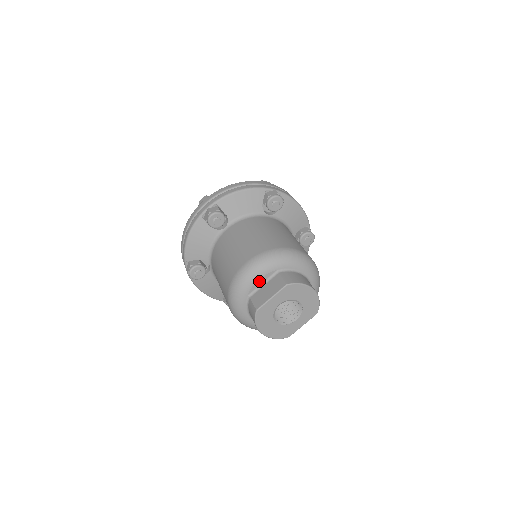
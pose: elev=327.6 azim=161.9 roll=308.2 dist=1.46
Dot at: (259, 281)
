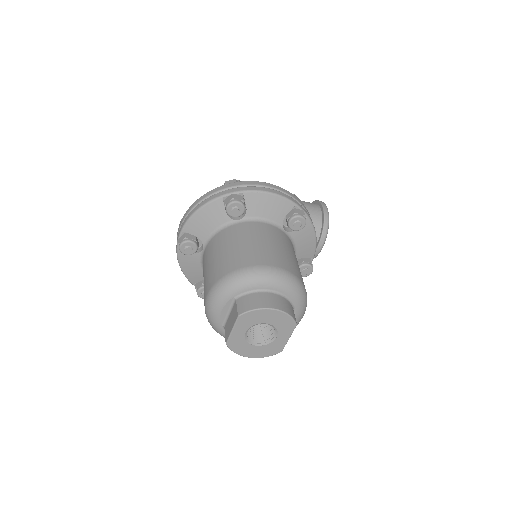
Dot at: (223, 312)
